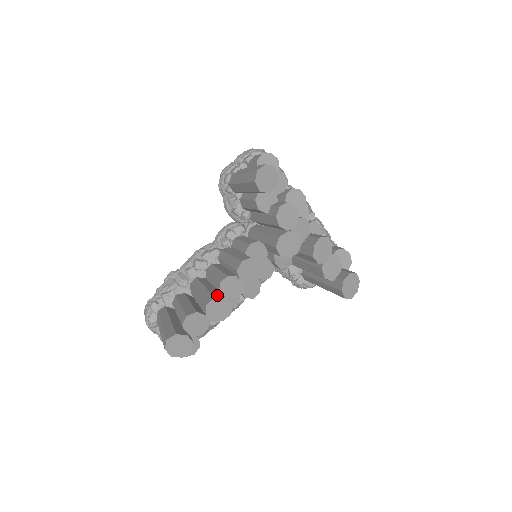
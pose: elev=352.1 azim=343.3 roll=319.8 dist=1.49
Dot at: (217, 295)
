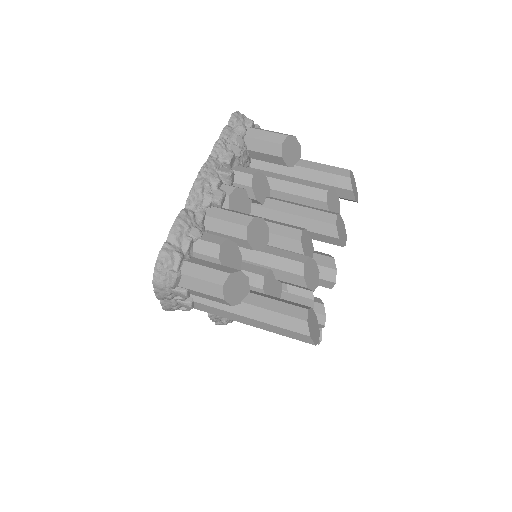
Dot at: (318, 320)
